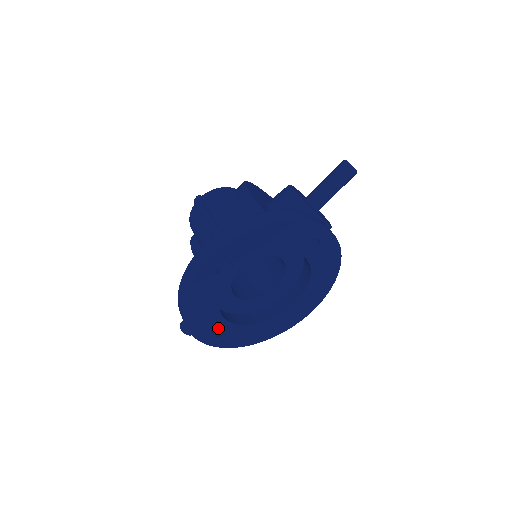
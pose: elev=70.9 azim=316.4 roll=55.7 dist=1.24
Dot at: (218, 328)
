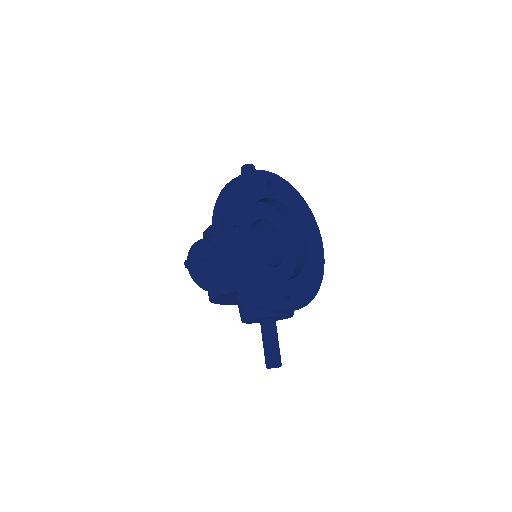
Dot at: (280, 290)
